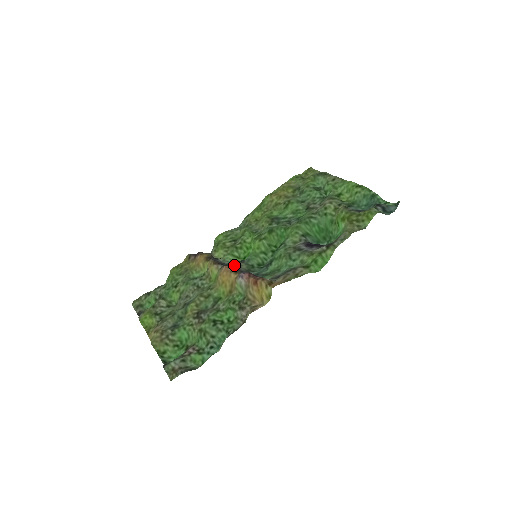
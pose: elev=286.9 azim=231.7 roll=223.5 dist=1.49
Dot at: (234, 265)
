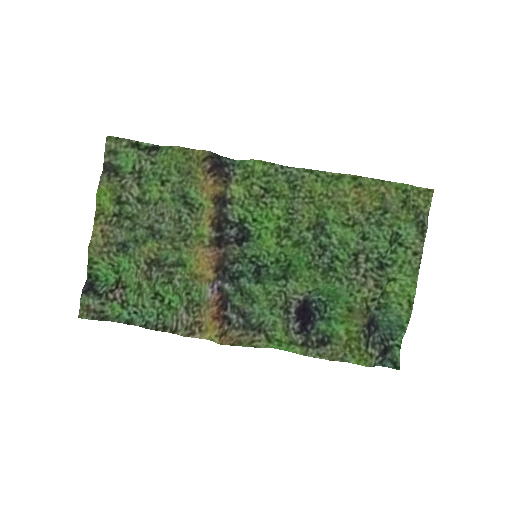
Dot at: (227, 248)
